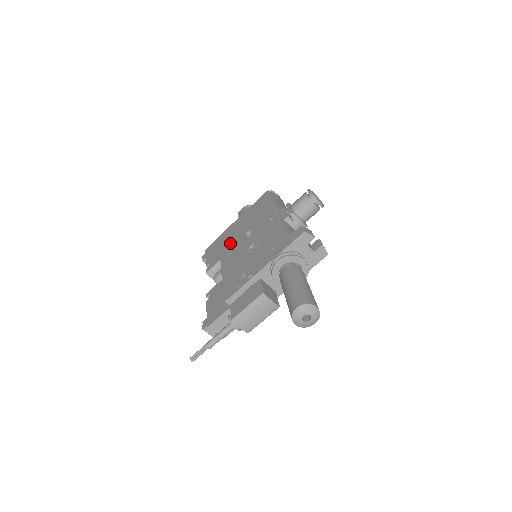
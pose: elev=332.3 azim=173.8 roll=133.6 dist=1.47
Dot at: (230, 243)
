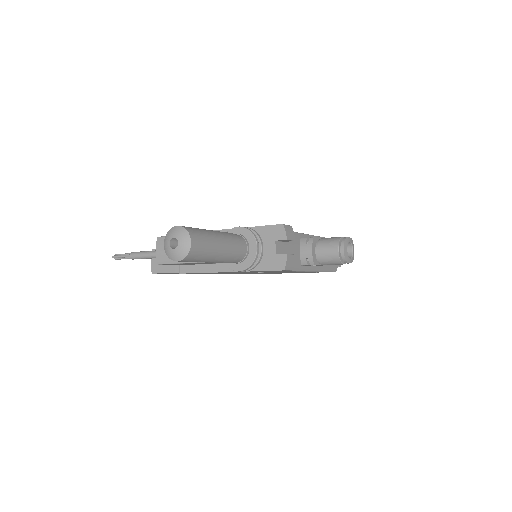
Dot at: occluded
